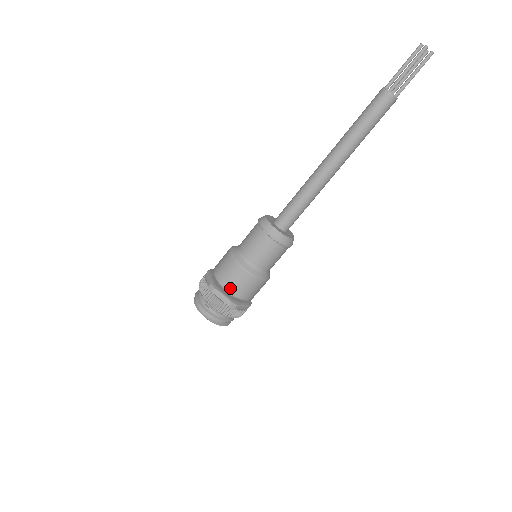
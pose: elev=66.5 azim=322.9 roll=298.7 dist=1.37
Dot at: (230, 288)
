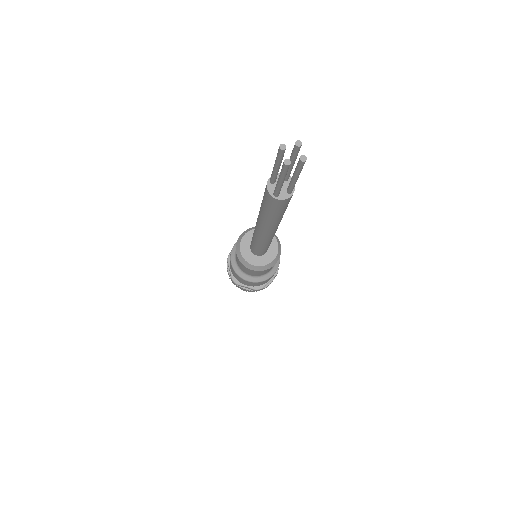
Dot at: (247, 285)
